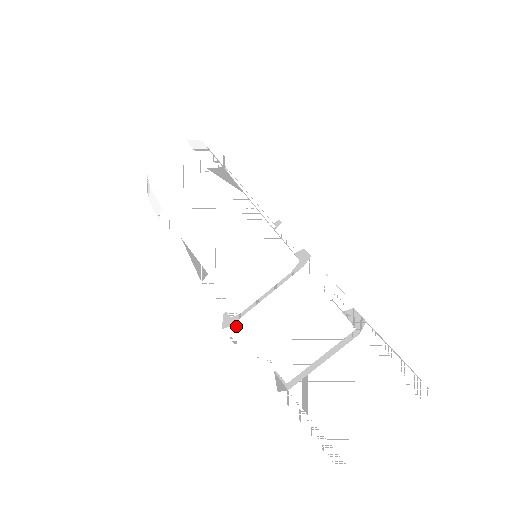
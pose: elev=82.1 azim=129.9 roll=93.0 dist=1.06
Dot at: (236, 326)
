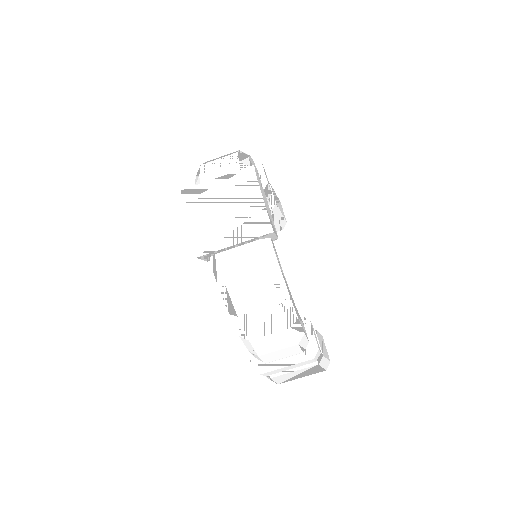
Dot at: (263, 374)
